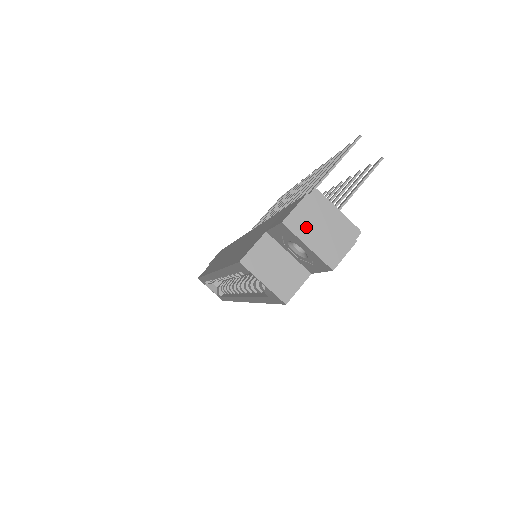
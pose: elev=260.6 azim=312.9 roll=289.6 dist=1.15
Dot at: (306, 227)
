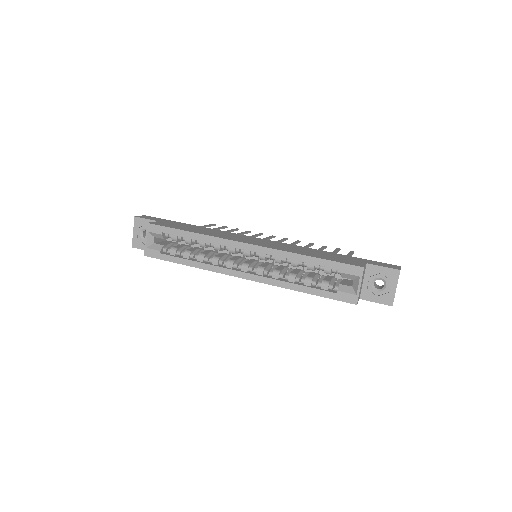
Dot at: occluded
